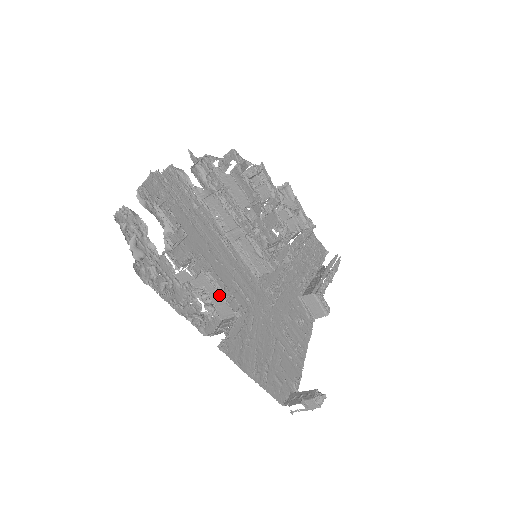
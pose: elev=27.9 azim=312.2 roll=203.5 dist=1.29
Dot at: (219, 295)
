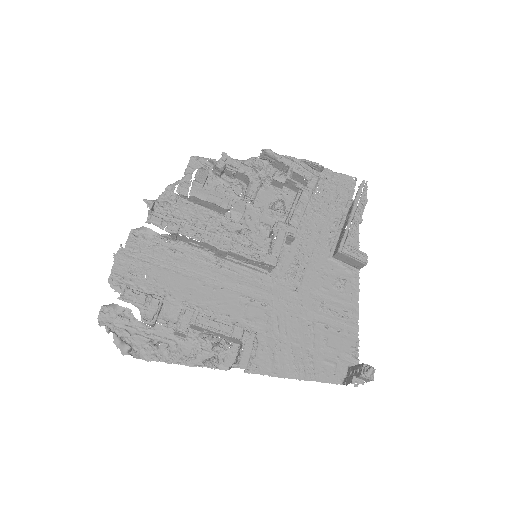
Dot at: (218, 333)
